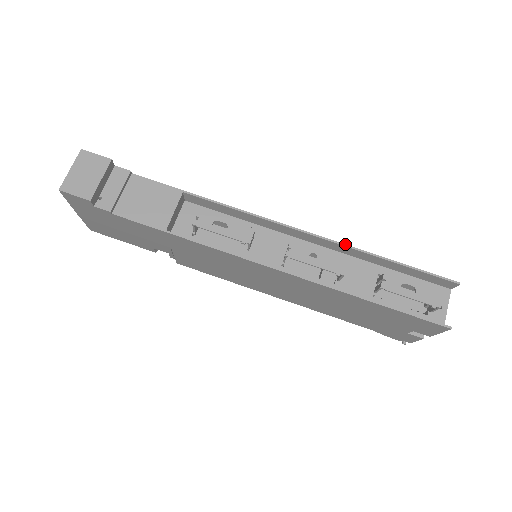
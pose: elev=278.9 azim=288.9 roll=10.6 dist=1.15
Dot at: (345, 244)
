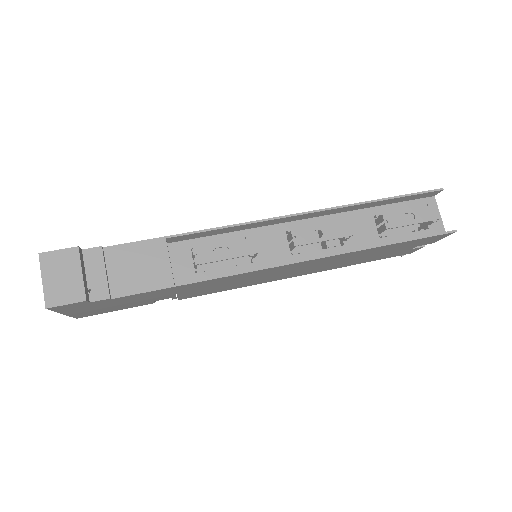
Dot at: (337, 206)
